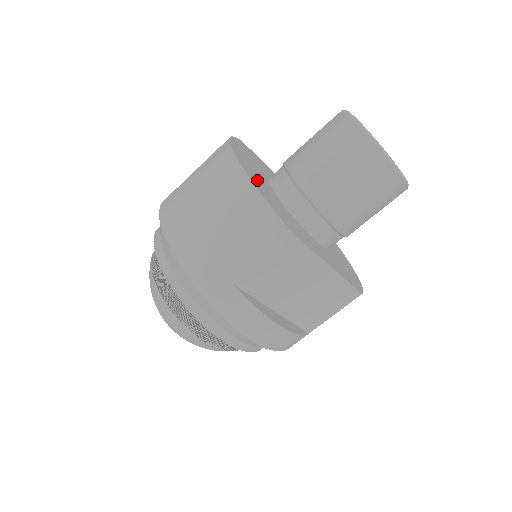
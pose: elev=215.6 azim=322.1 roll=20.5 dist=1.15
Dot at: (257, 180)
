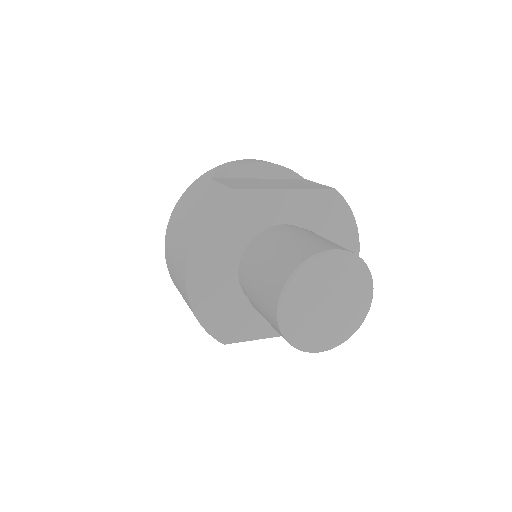
Dot at: (207, 292)
